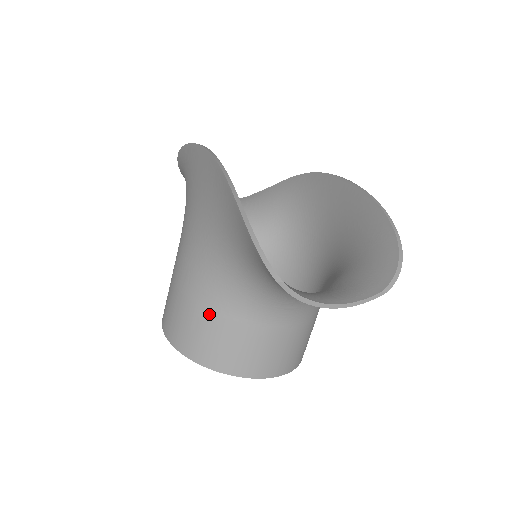
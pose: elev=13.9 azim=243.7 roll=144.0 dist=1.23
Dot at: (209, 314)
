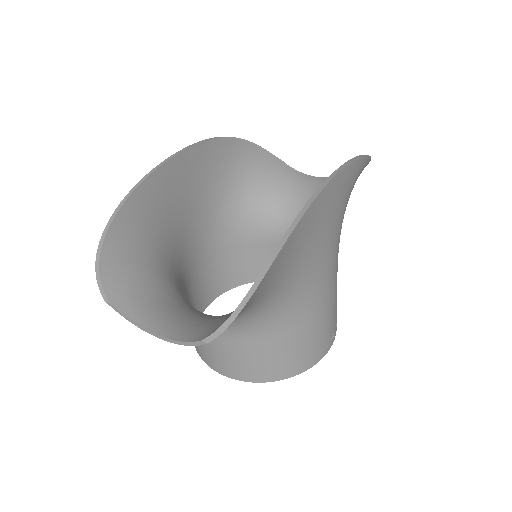
Dot at: occluded
